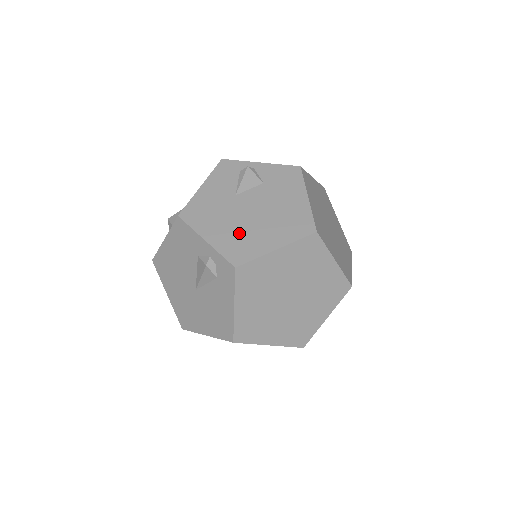
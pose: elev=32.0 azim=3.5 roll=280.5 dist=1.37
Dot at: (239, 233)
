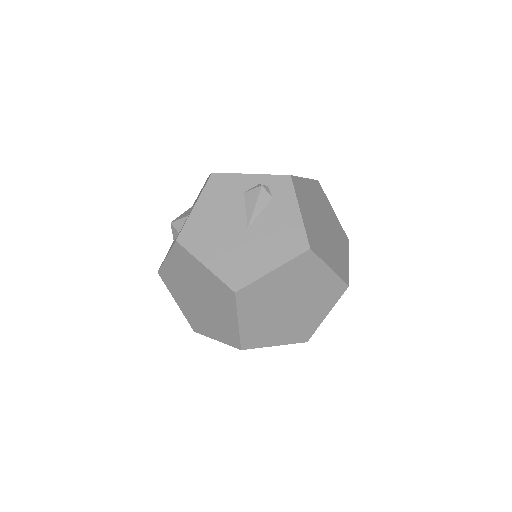
Dot at: occluded
